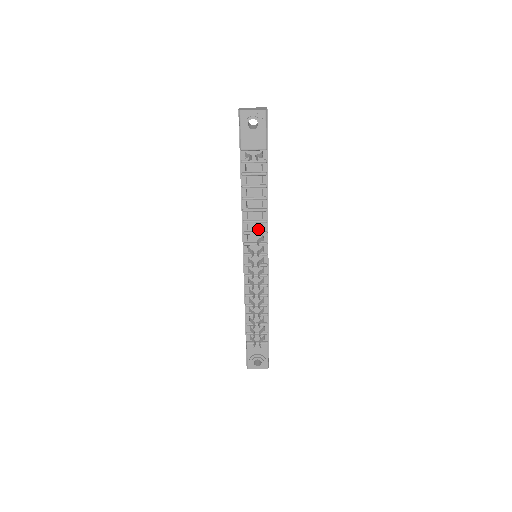
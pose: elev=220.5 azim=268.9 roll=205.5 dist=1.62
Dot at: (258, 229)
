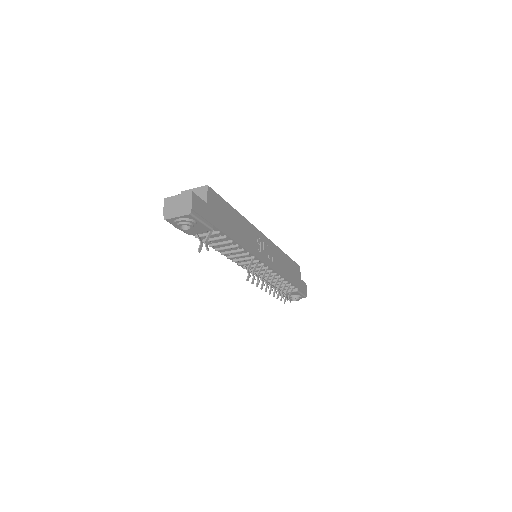
Dot at: (244, 257)
